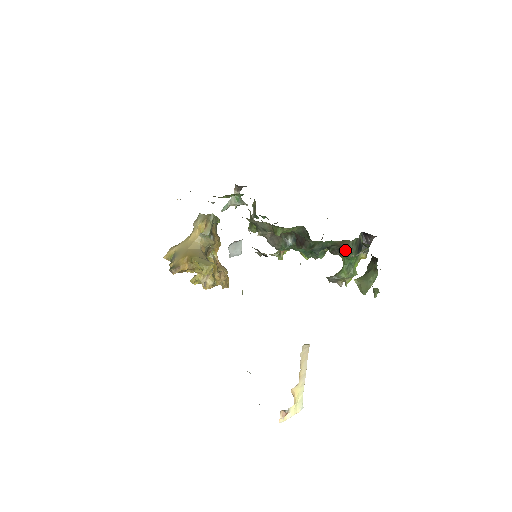
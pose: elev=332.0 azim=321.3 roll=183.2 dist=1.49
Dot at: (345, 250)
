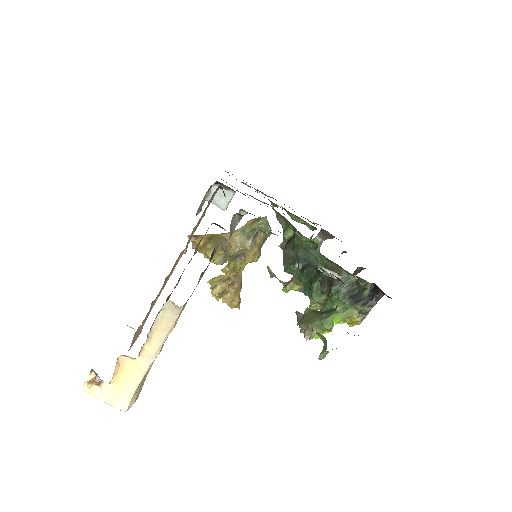
Dot at: (333, 283)
